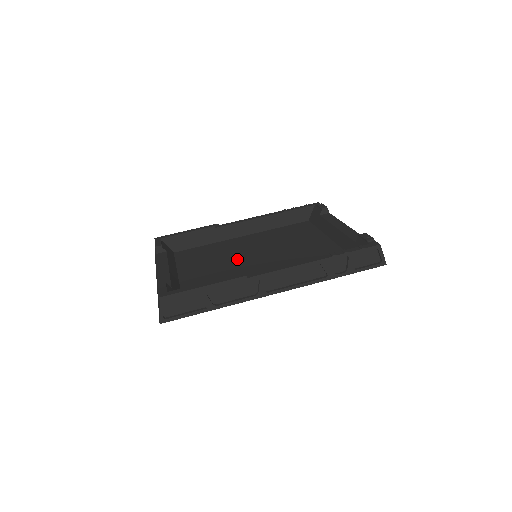
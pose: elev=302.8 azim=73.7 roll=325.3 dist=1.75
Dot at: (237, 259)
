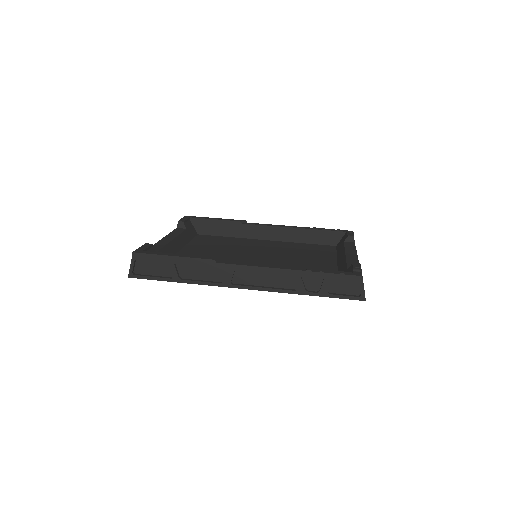
Dot at: (239, 254)
